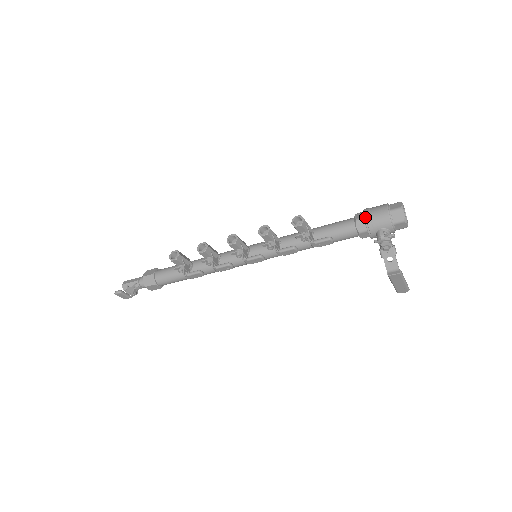
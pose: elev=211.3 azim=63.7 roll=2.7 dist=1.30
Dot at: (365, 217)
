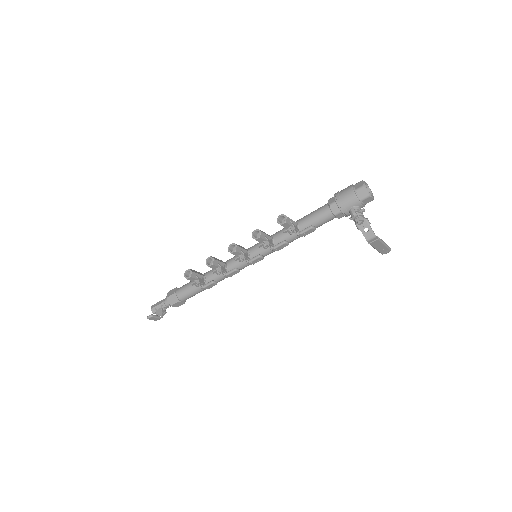
Dot at: (336, 201)
